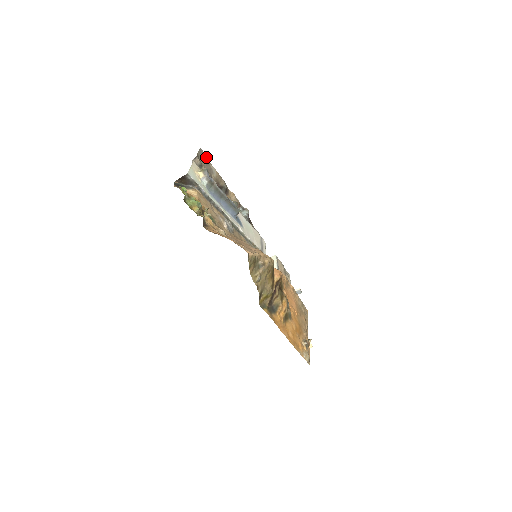
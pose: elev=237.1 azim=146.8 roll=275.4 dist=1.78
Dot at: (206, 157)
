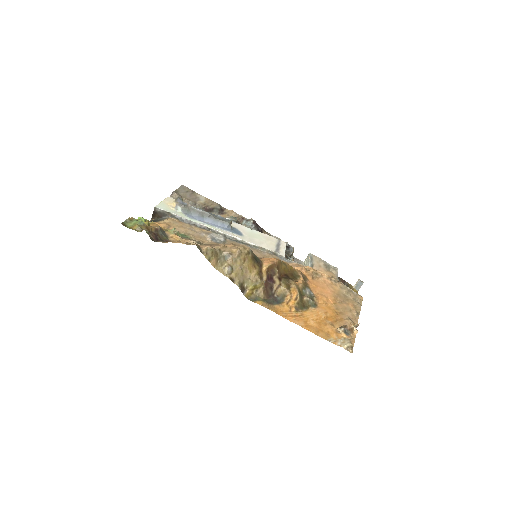
Dot at: (191, 190)
